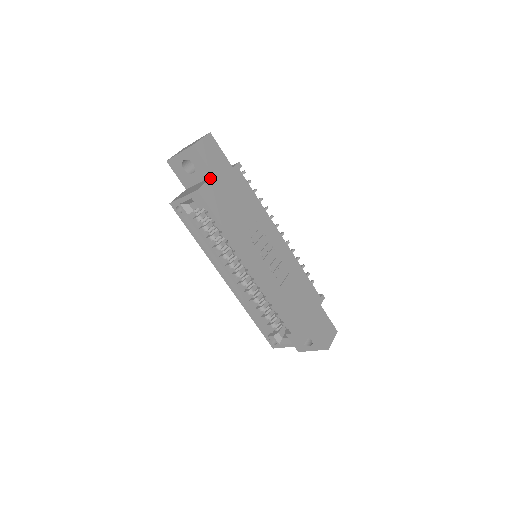
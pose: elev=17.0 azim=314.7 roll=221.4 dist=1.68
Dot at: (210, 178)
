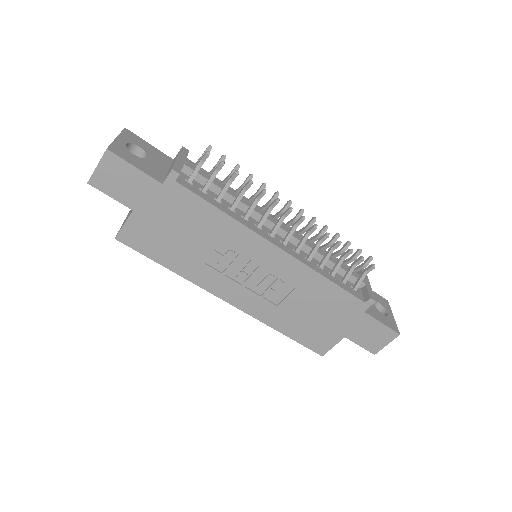
Dot at: occluded
